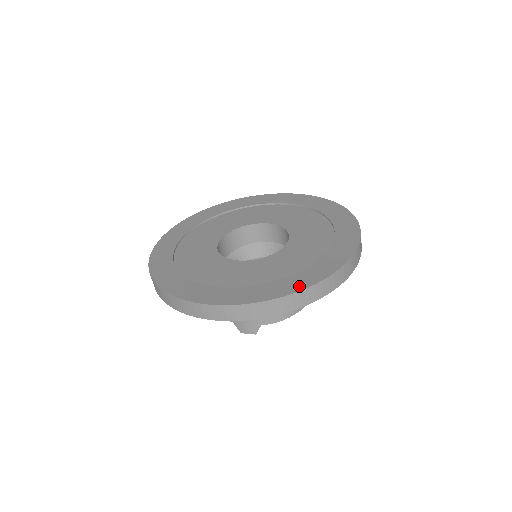
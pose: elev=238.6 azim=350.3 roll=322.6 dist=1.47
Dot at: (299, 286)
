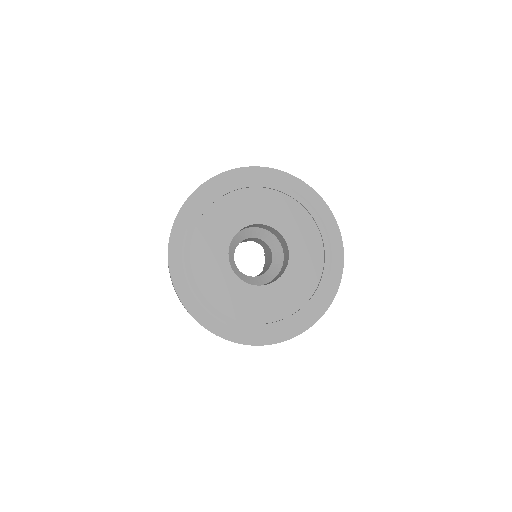
Dot at: (270, 339)
